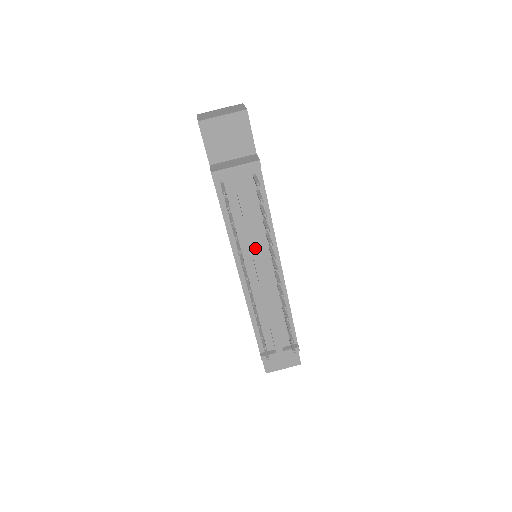
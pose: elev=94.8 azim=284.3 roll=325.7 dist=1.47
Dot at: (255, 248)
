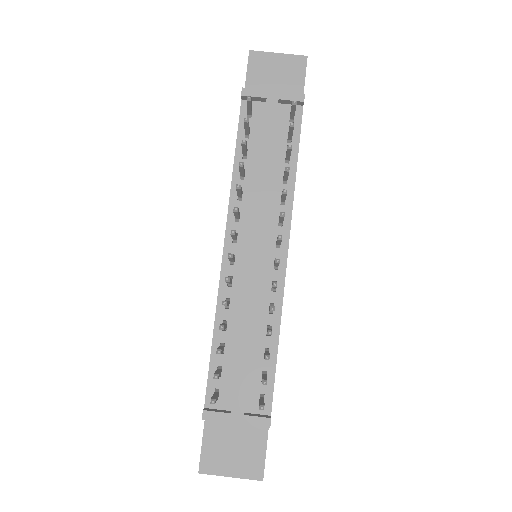
Dot at: (260, 208)
